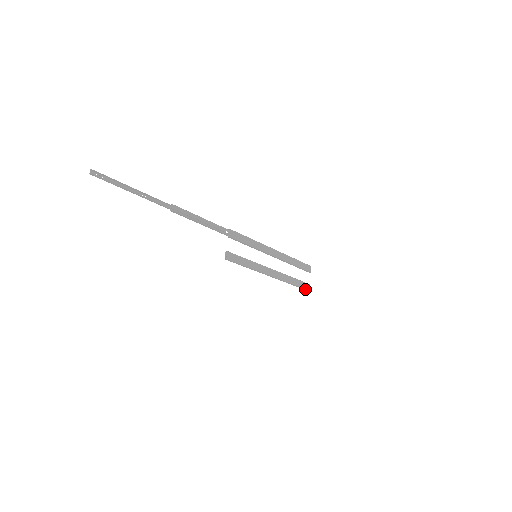
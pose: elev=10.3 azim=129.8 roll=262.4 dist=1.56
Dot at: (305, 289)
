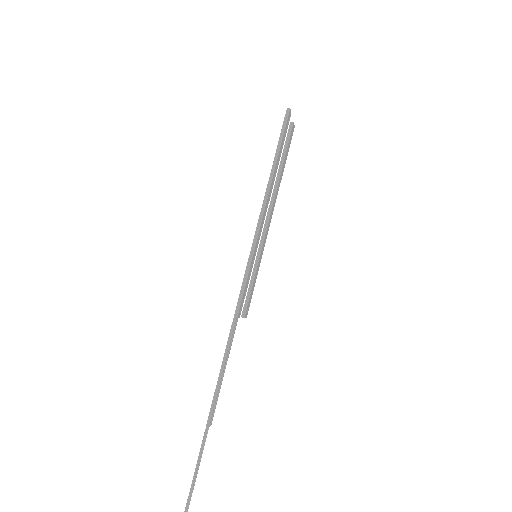
Dot at: (291, 138)
